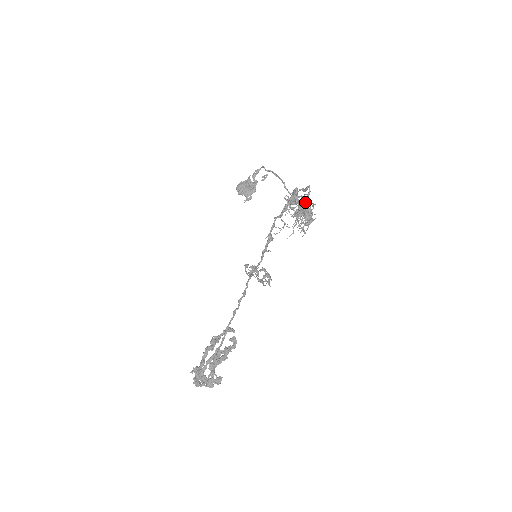
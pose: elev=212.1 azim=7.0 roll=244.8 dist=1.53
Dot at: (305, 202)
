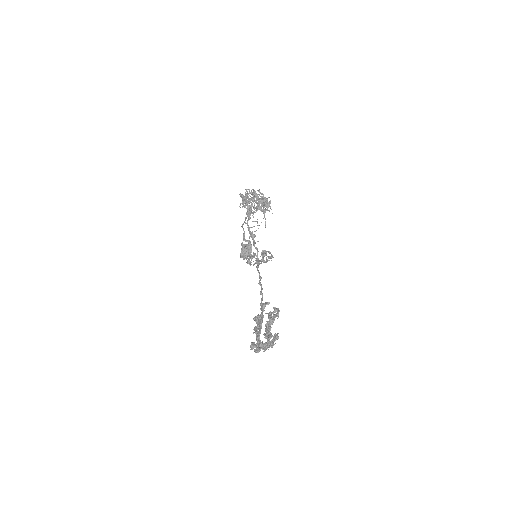
Dot at: (255, 197)
